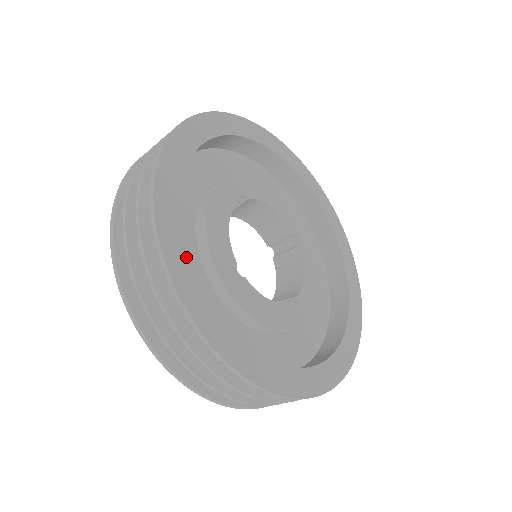
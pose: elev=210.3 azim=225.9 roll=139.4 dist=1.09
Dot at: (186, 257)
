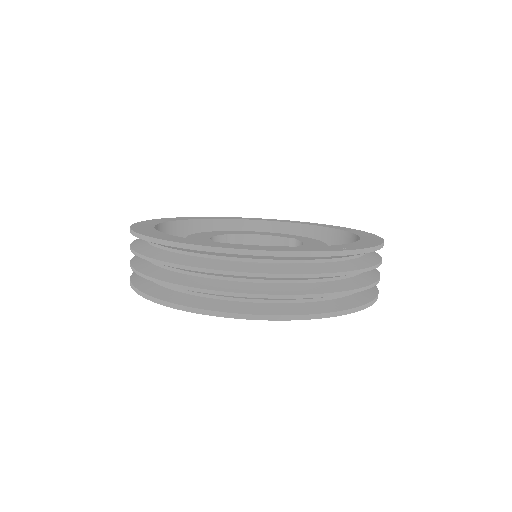
Dot at: (153, 231)
